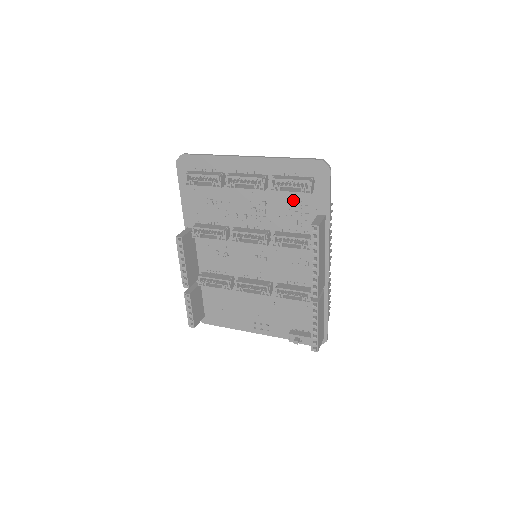
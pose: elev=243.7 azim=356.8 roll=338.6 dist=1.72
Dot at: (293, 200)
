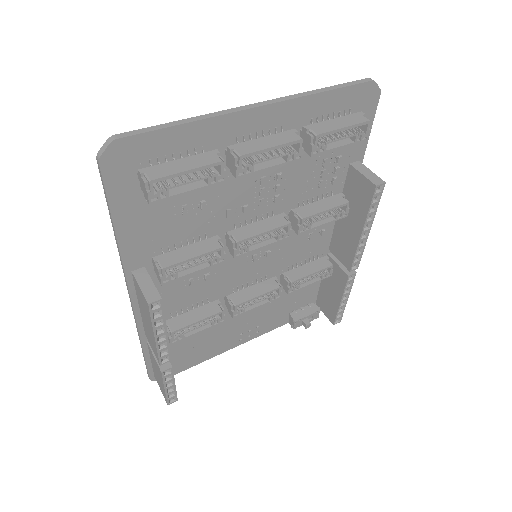
Dot at: (321, 155)
